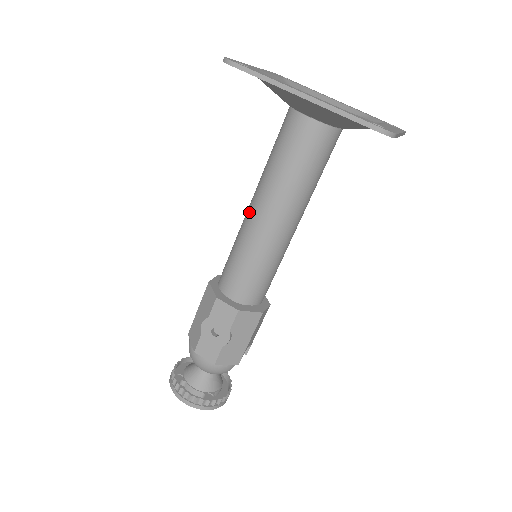
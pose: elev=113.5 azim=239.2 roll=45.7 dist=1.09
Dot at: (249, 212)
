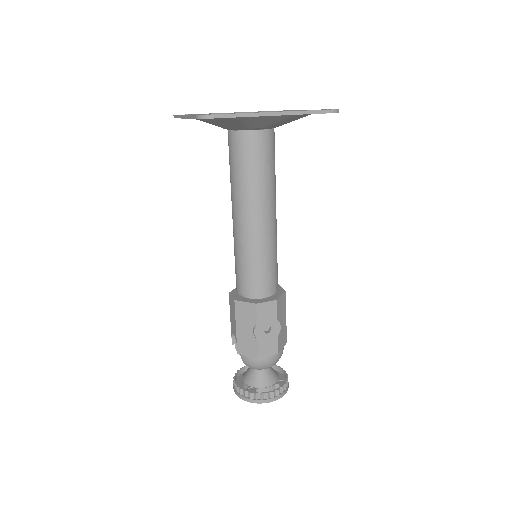
Dot at: (243, 225)
